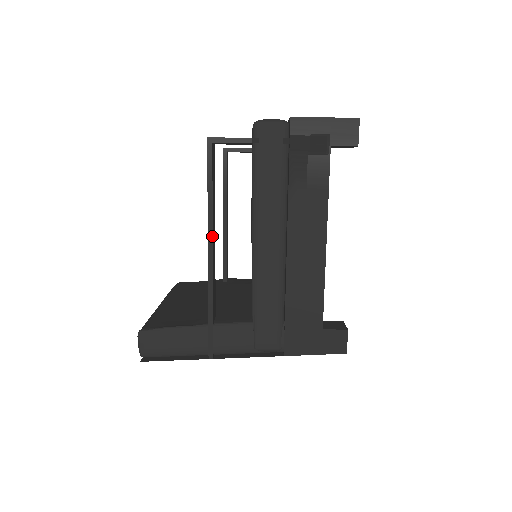
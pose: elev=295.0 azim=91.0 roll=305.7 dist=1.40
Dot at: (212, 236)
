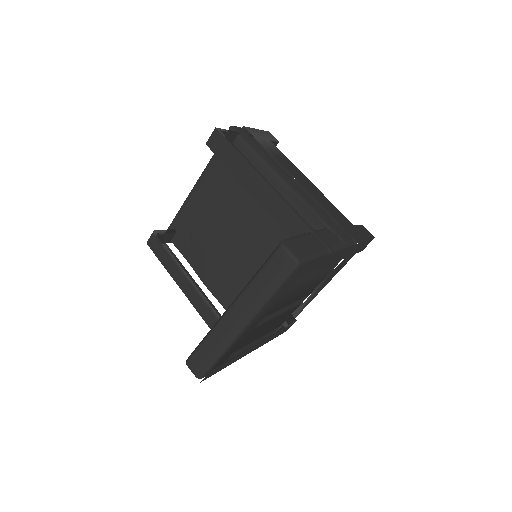
Dot at: (263, 176)
